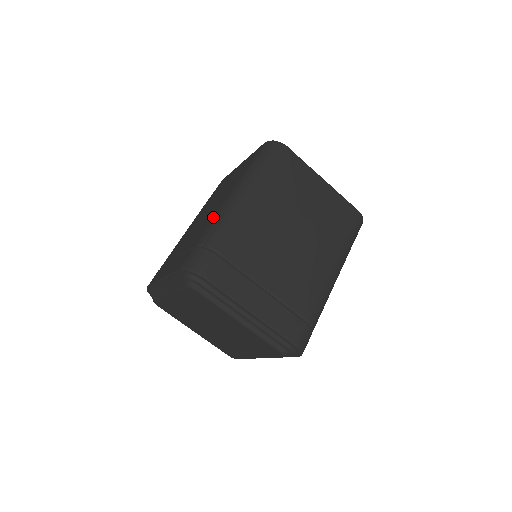
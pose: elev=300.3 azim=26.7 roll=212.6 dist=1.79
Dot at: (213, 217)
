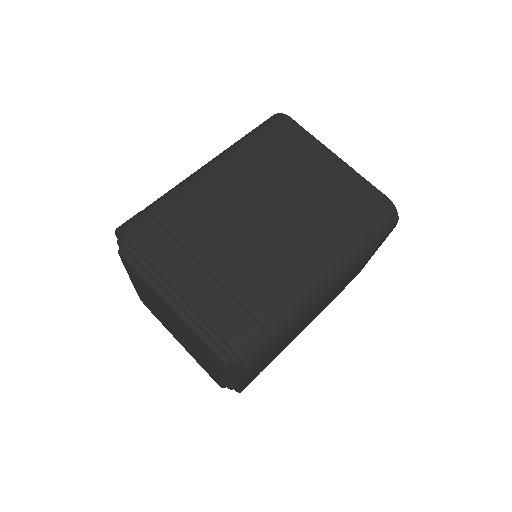
Dot at: occluded
